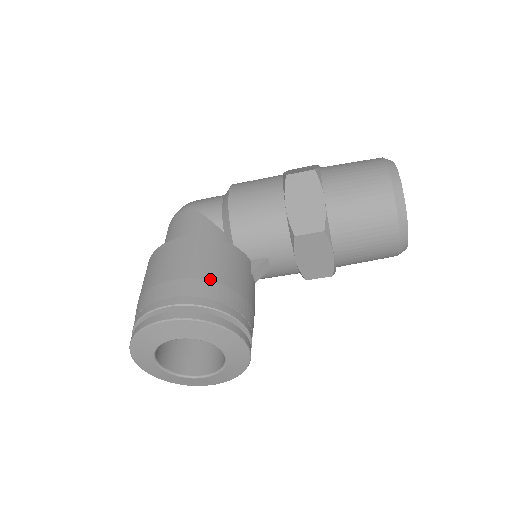
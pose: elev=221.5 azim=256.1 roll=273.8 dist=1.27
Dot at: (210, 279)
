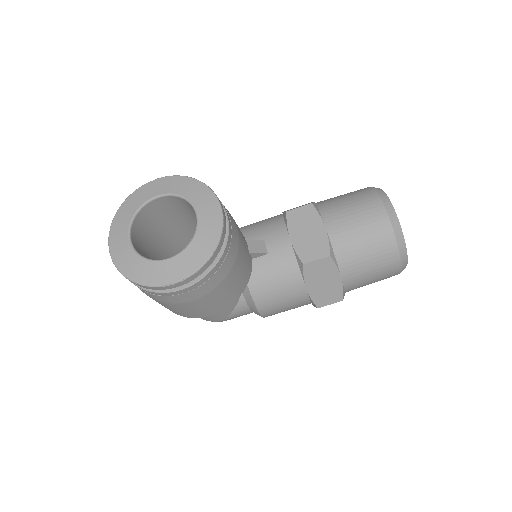
Dot at: occluded
